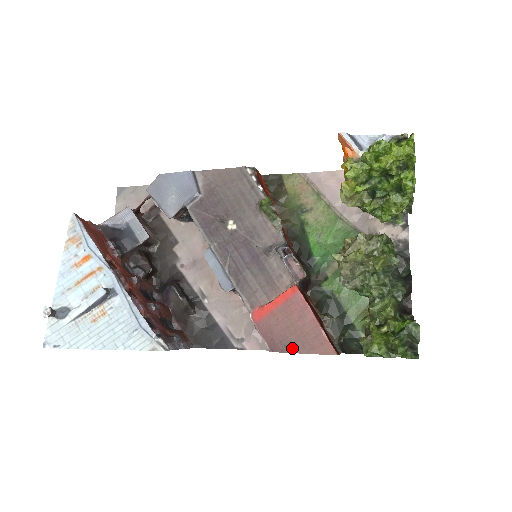
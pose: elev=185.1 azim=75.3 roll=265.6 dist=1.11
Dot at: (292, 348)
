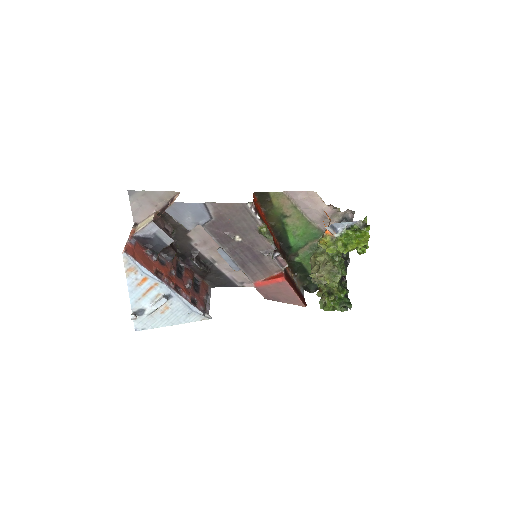
Dot at: (279, 300)
